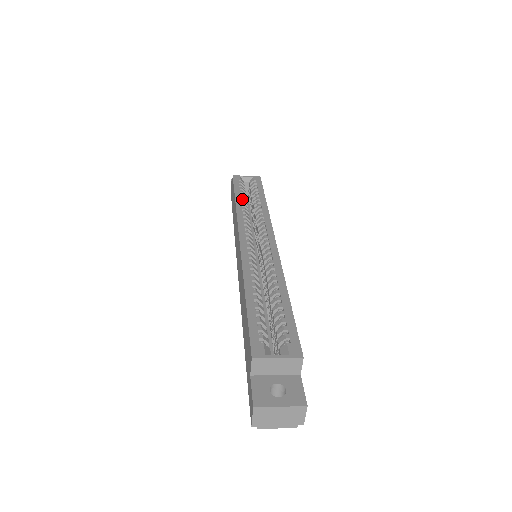
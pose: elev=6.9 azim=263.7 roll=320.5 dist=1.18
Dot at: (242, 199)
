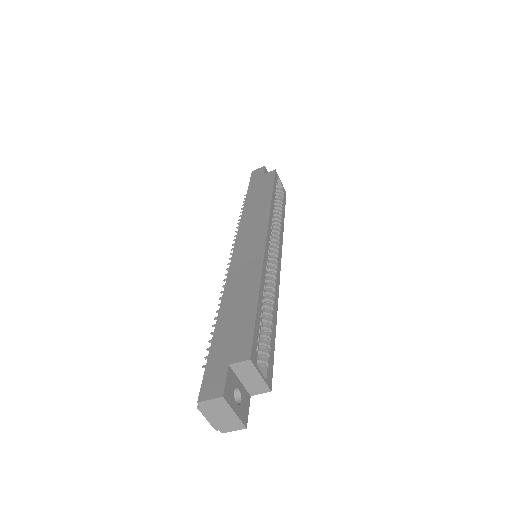
Dot at: (274, 200)
